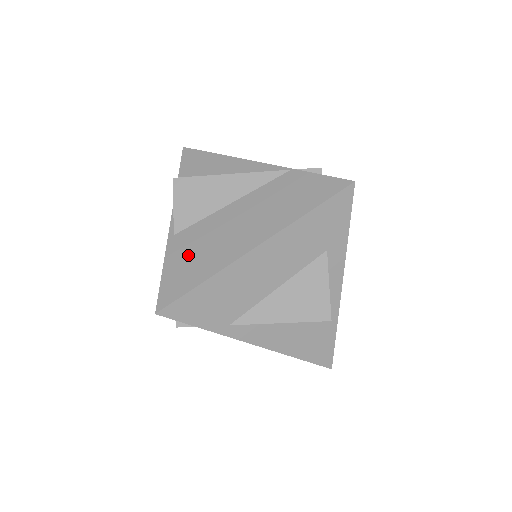
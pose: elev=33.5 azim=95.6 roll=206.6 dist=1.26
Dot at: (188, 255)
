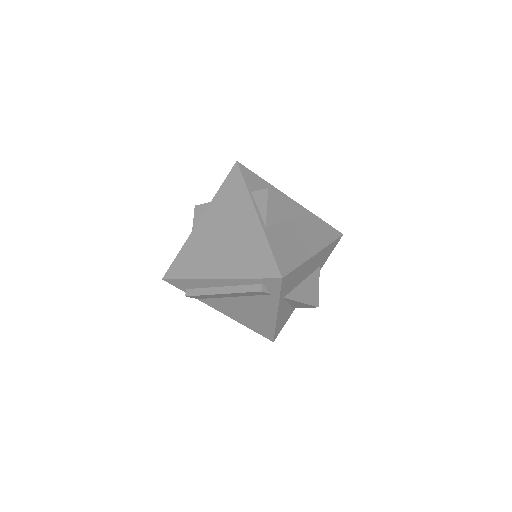
Dot at: (282, 245)
